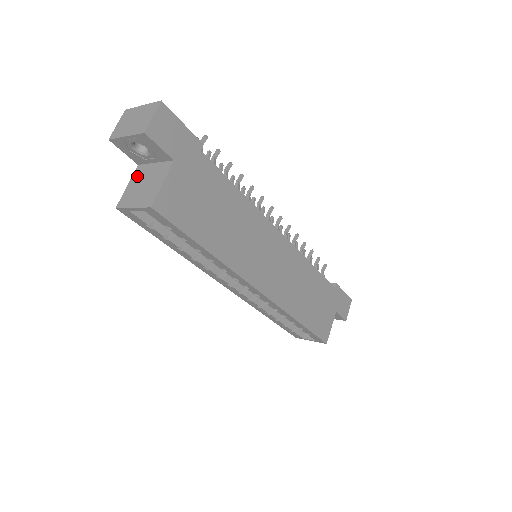
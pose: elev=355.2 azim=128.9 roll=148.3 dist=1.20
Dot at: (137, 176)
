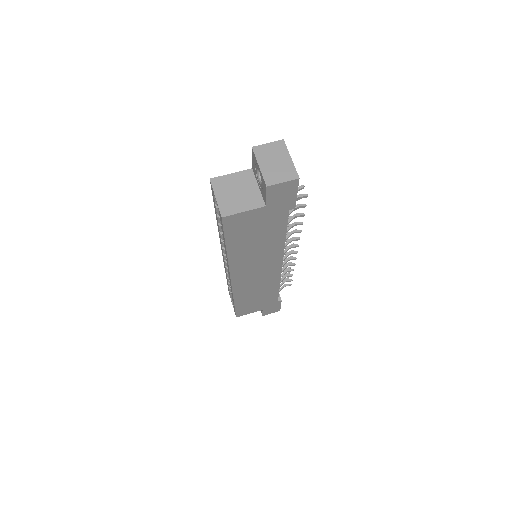
Dot at: (242, 177)
